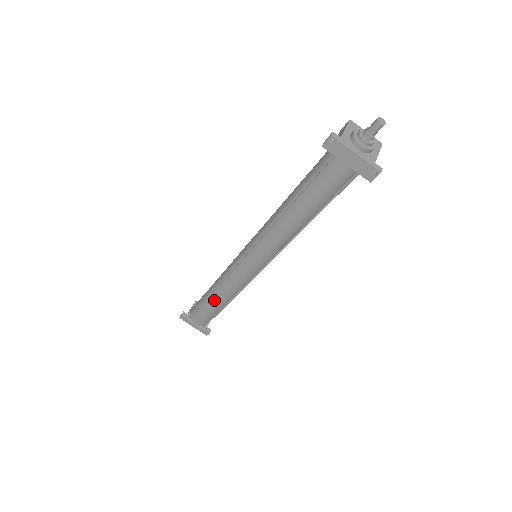
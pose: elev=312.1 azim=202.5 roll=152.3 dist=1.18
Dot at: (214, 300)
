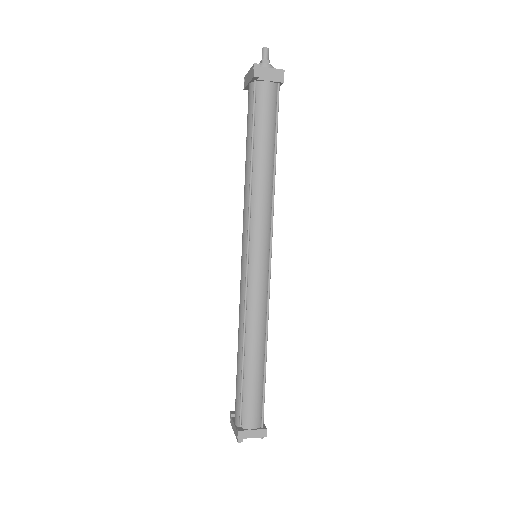
Dot at: (238, 350)
